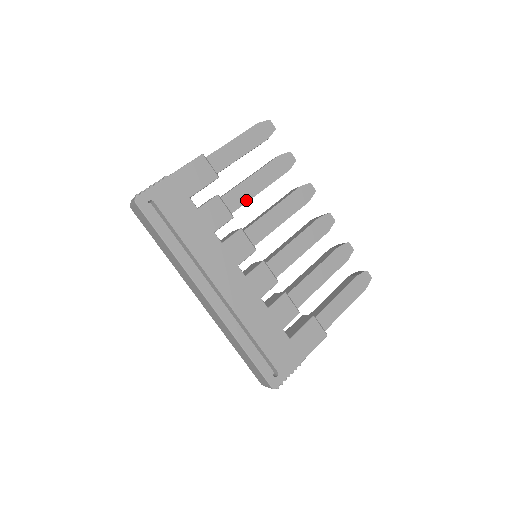
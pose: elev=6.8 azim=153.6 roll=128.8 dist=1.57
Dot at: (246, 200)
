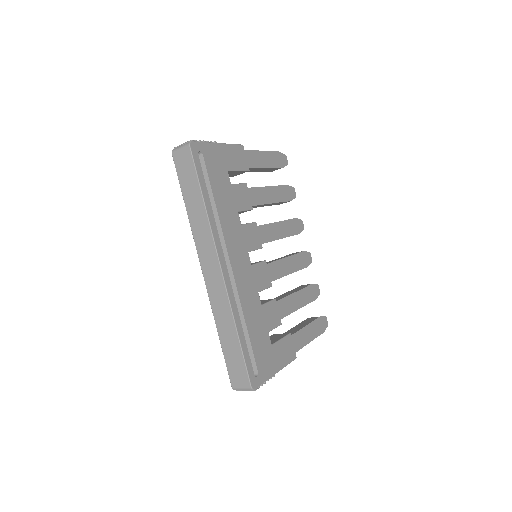
Dot at: (262, 203)
